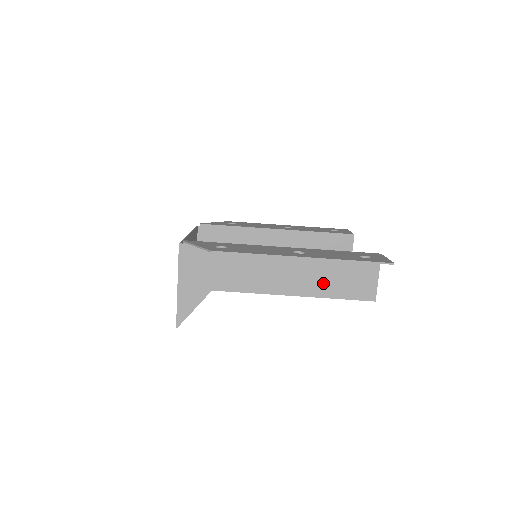
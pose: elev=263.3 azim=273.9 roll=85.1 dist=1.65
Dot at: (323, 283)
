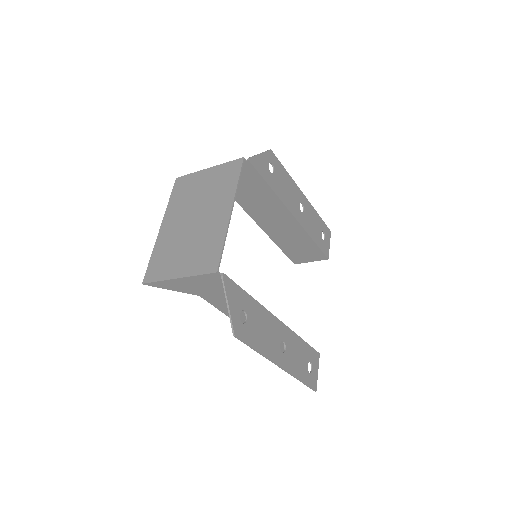
Dot at: occluded
